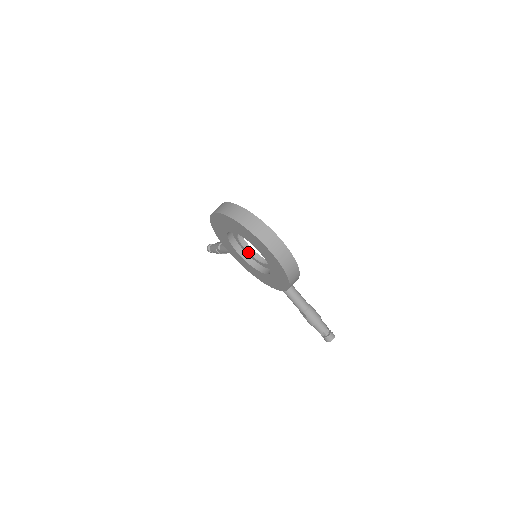
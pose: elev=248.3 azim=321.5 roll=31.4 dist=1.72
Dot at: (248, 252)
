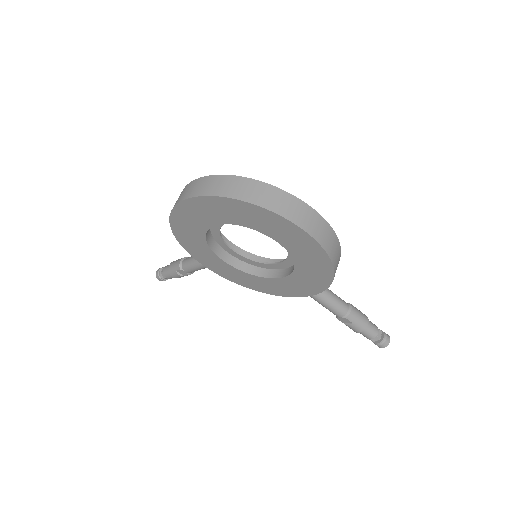
Dot at: (240, 255)
